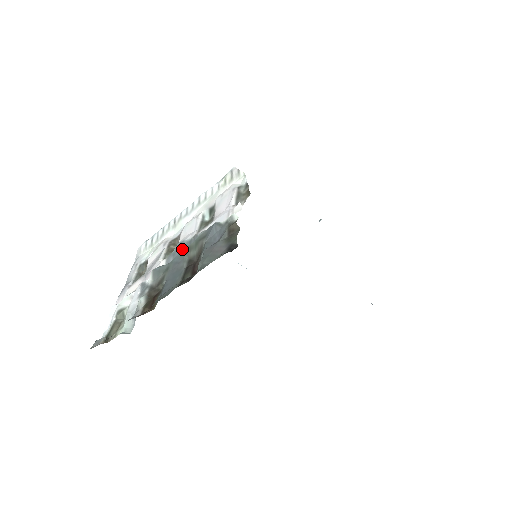
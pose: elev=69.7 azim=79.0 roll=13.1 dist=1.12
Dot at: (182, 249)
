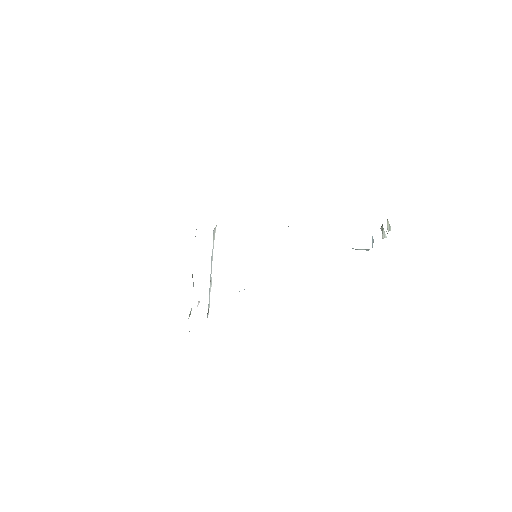
Dot at: occluded
